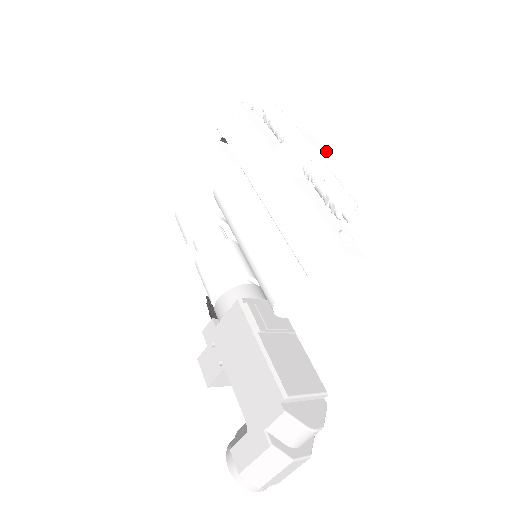
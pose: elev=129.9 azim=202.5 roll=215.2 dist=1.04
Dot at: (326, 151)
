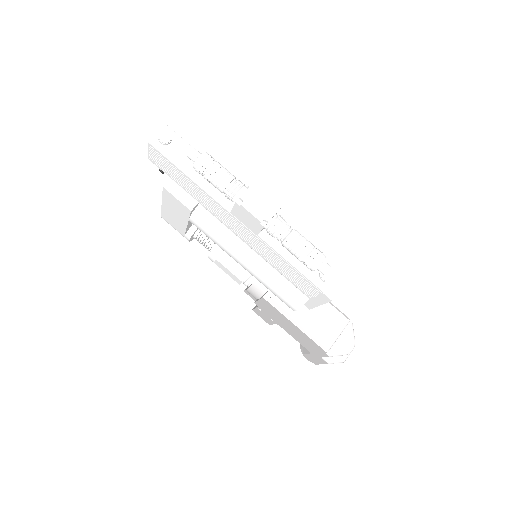
Dot at: (276, 206)
